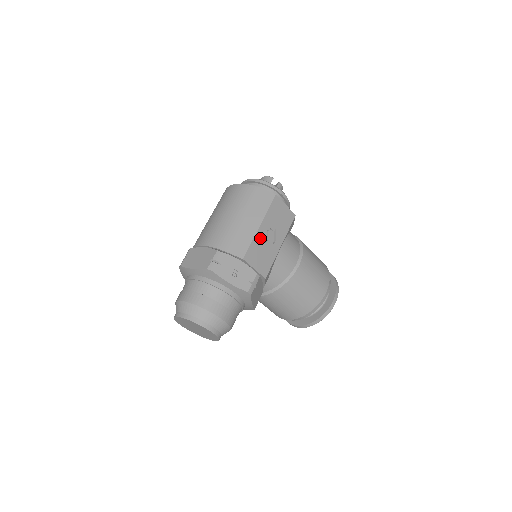
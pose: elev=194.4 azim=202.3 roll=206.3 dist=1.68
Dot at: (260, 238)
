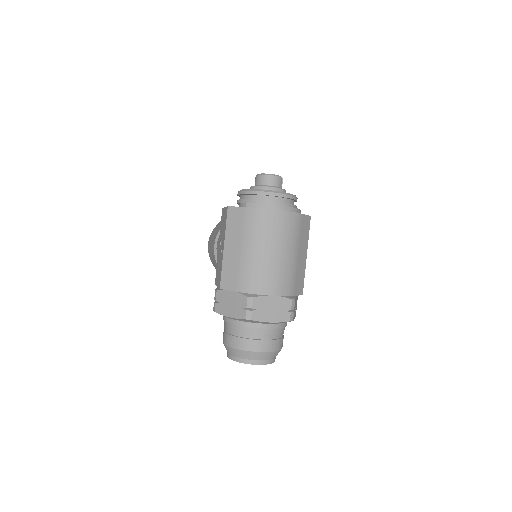
Dot at: occluded
